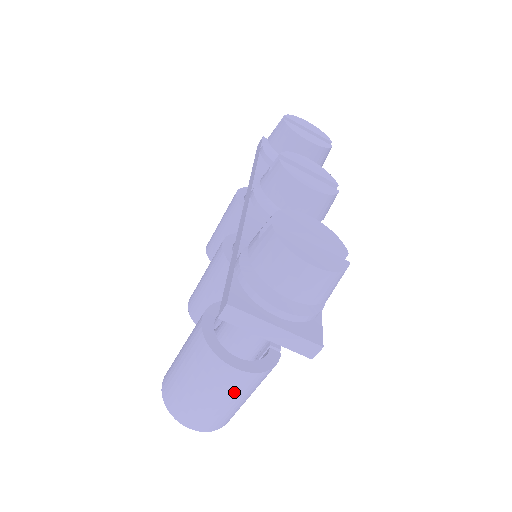
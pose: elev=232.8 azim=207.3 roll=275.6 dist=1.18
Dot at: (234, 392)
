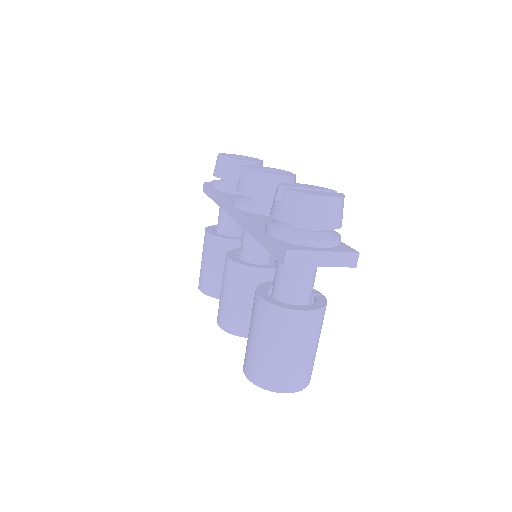
Dot at: (311, 336)
